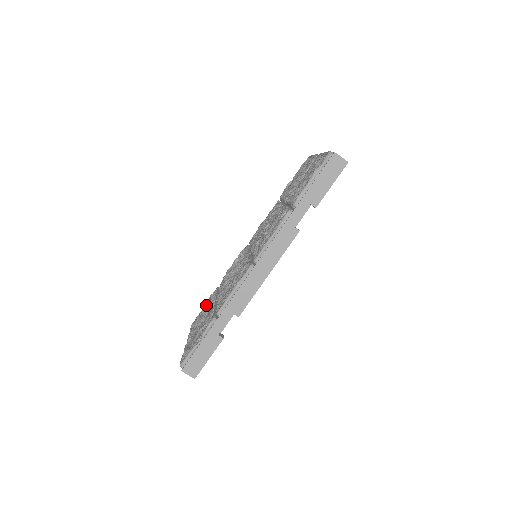
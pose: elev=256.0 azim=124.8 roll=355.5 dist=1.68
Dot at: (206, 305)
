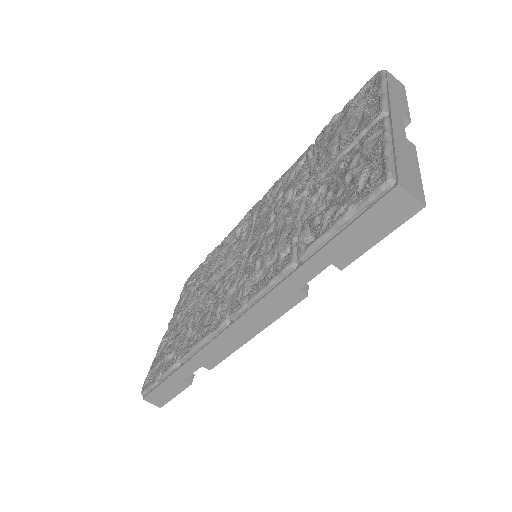
Dot at: (199, 272)
